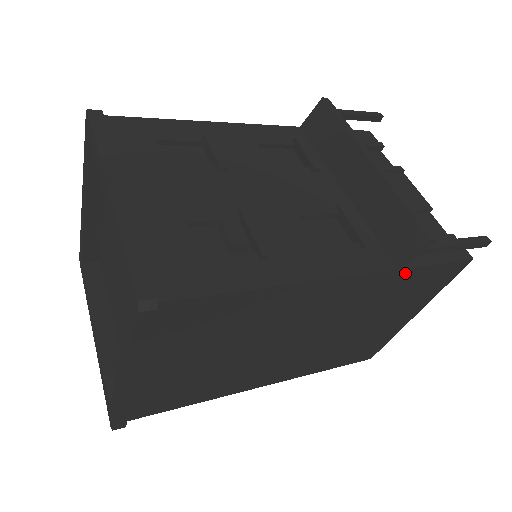
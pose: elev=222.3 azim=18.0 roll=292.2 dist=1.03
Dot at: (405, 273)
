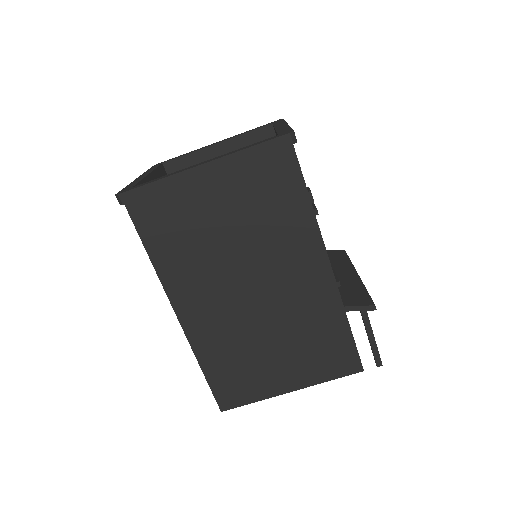
Dot at: (341, 319)
